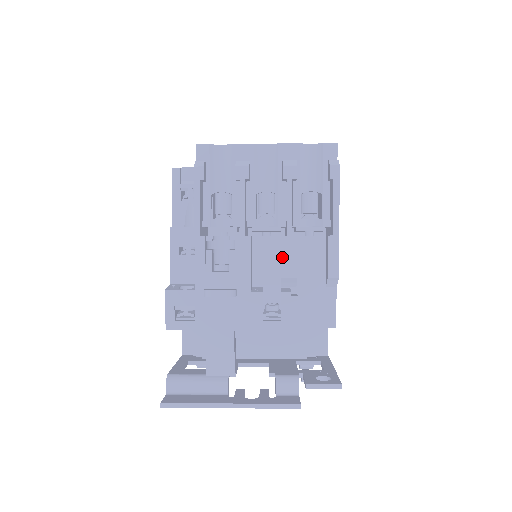
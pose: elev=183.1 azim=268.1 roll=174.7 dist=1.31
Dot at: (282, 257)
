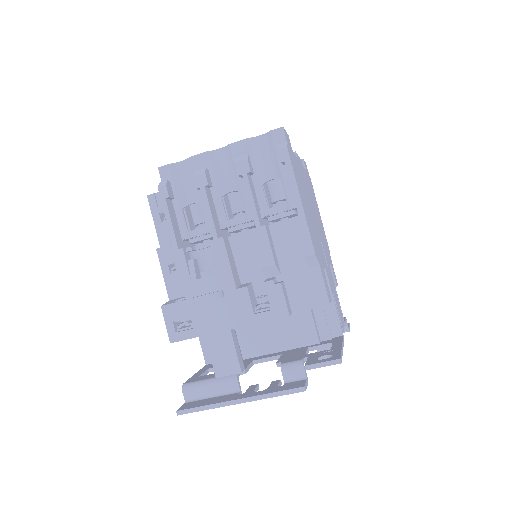
Dot at: (256, 249)
